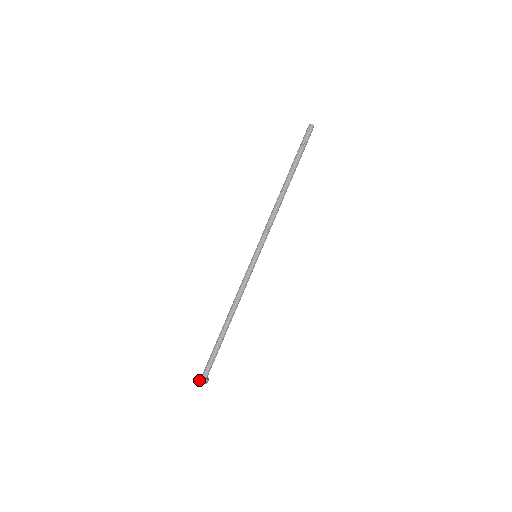
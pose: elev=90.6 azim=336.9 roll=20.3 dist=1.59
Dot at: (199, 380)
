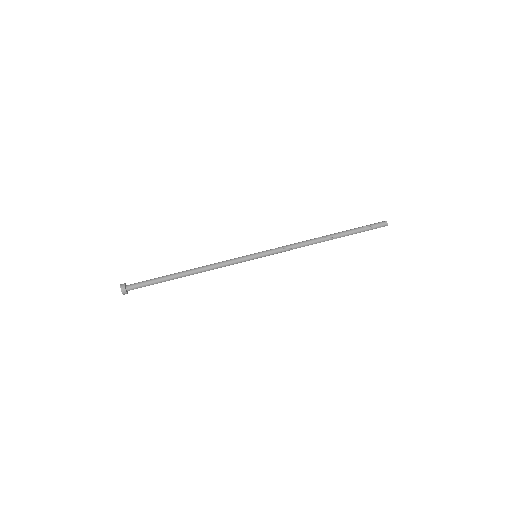
Dot at: (121, 284)
